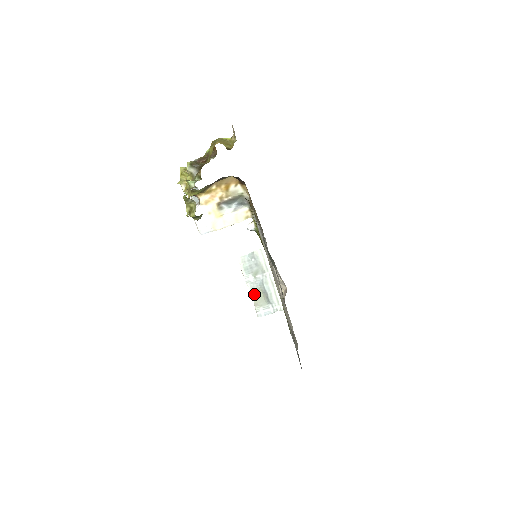
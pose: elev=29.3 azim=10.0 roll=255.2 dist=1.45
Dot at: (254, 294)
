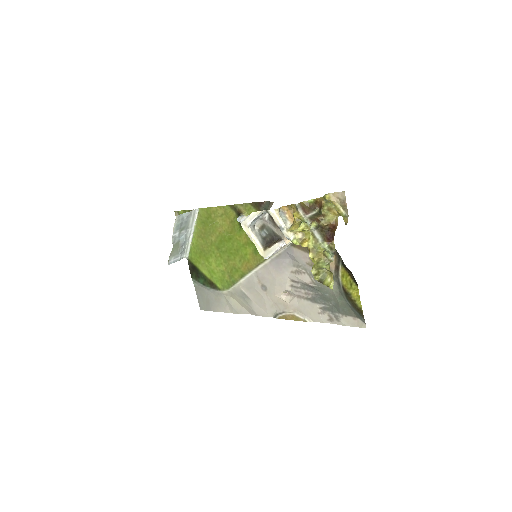
Dot at: (173, 246)
